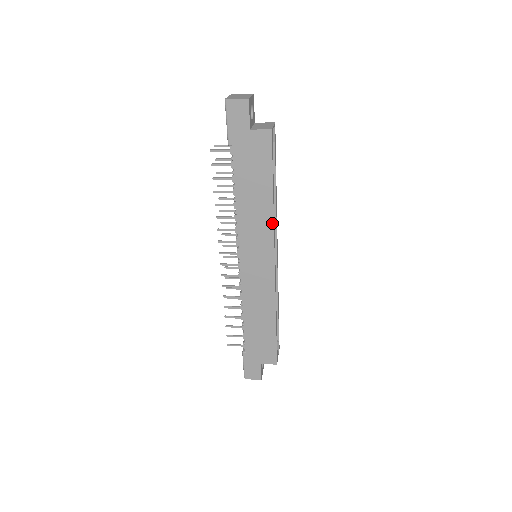
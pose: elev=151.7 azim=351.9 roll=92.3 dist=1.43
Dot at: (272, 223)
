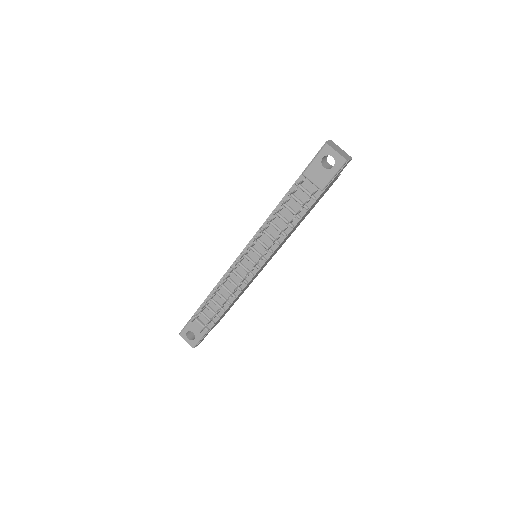
Dot at: occluded
